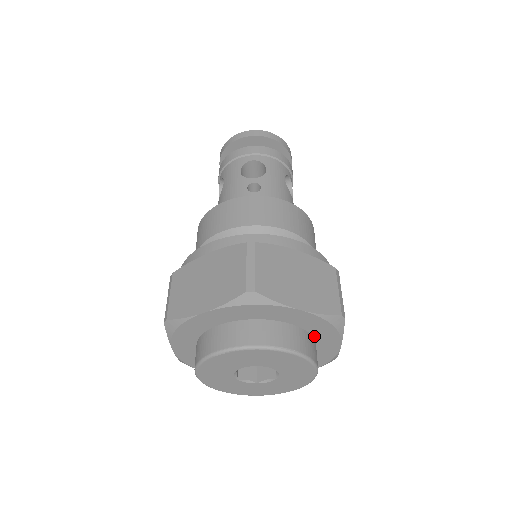
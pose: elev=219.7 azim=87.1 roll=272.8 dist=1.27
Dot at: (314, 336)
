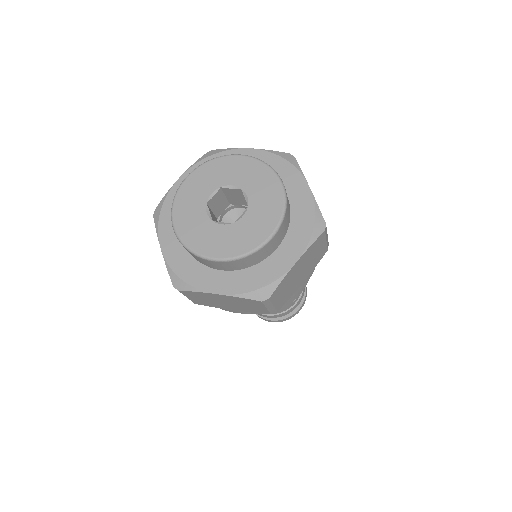
Dot at: occluded
